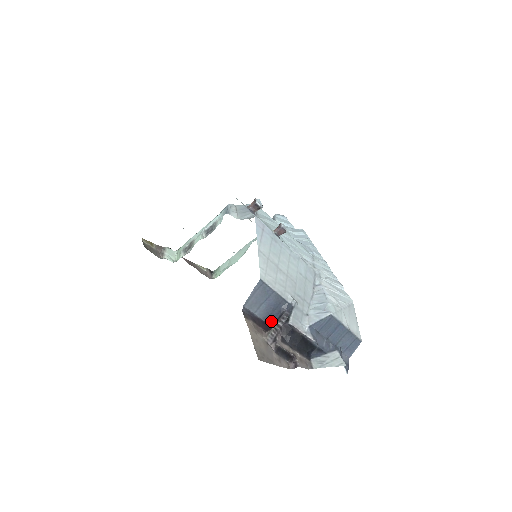
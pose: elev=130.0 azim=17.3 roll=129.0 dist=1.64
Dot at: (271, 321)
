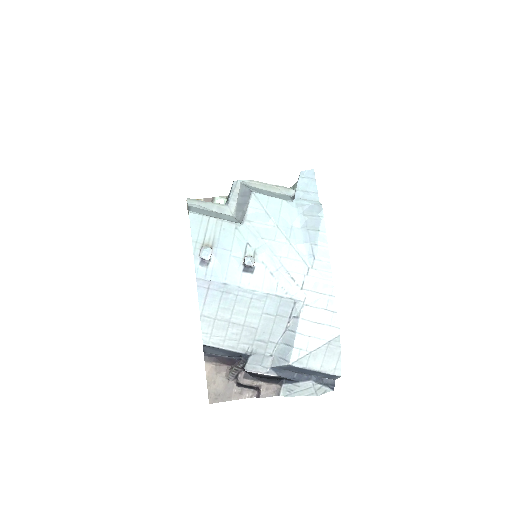
Dot at: (237, 357)
